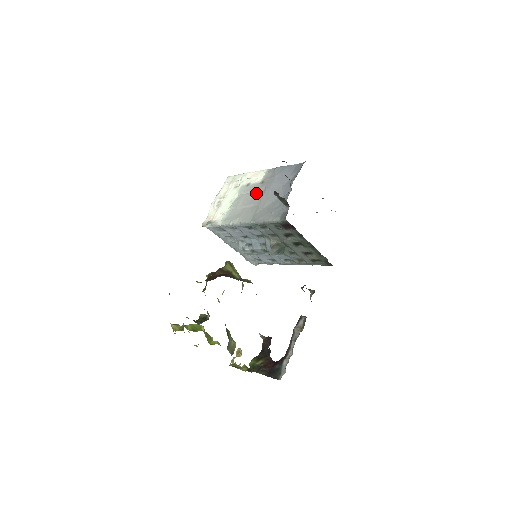
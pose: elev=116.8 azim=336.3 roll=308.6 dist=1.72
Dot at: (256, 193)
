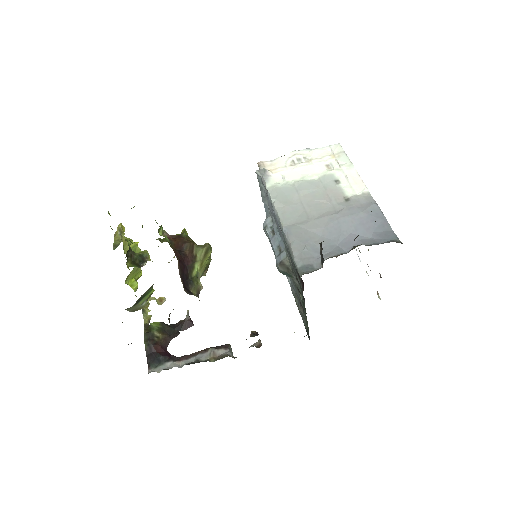
Dot at: (328, 203)
